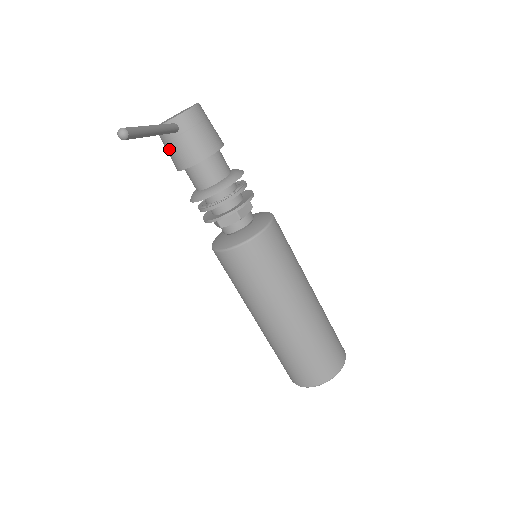
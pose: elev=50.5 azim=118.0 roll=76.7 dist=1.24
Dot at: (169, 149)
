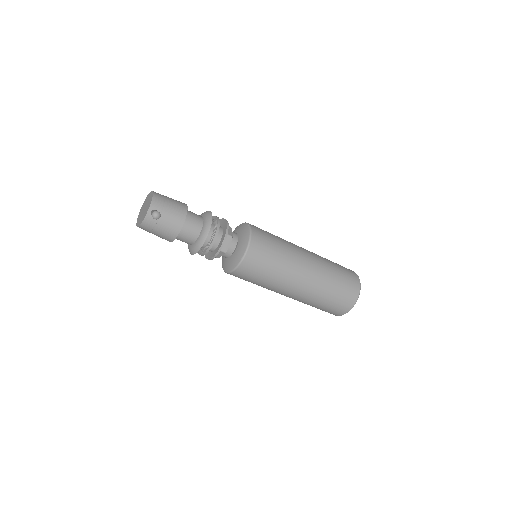
Dot at: (159, 230)
